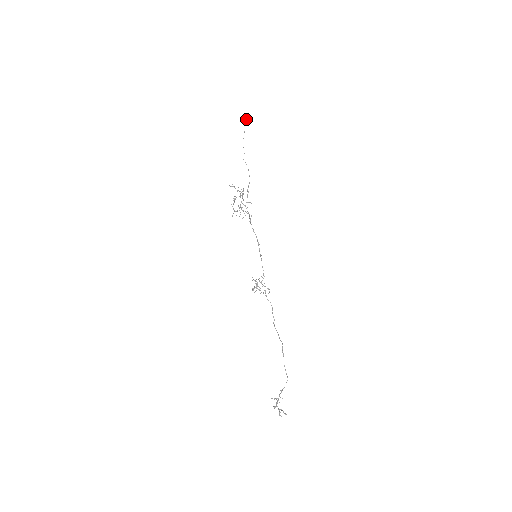
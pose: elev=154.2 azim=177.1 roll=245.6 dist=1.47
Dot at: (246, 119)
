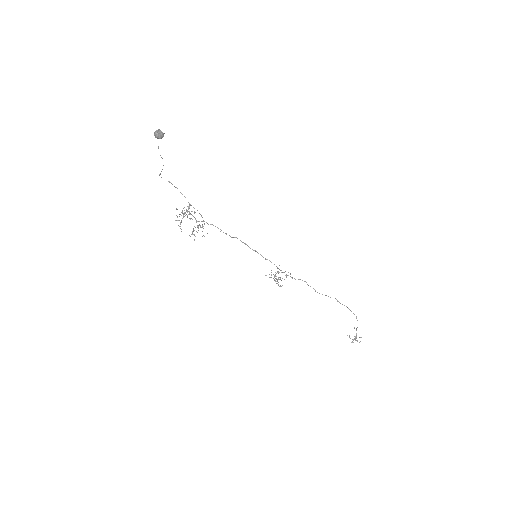
Dot at: (159, 132)
